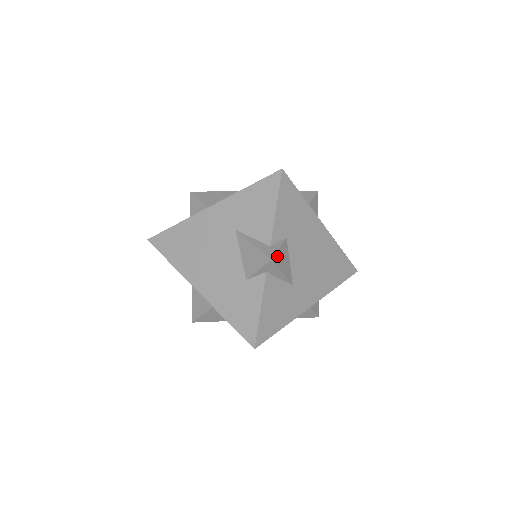
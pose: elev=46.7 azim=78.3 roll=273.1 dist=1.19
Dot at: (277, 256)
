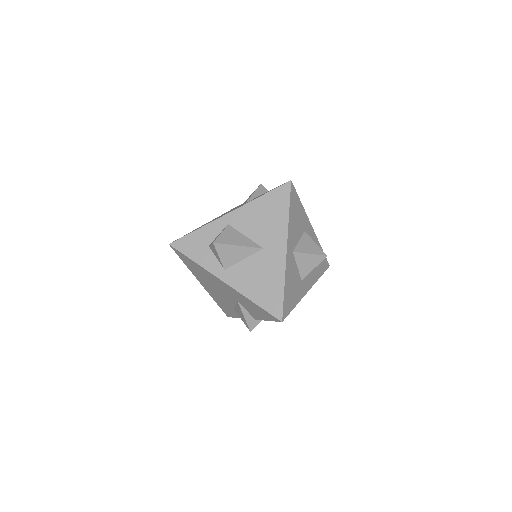
Dot at: (257, 324)
